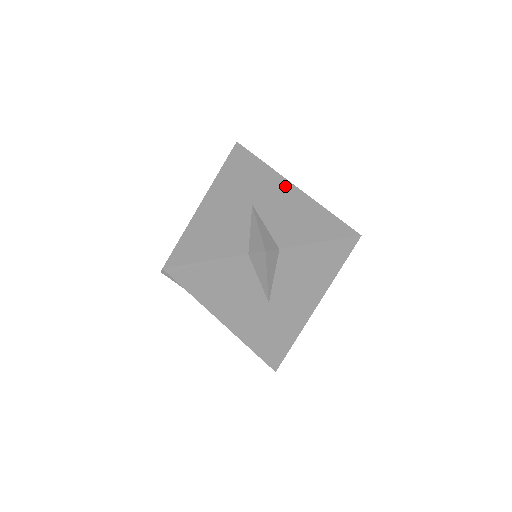
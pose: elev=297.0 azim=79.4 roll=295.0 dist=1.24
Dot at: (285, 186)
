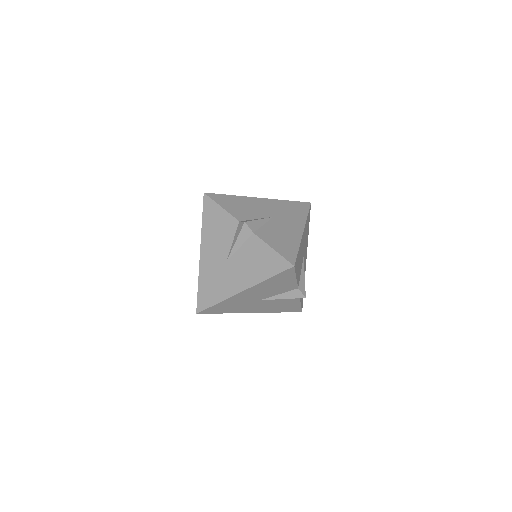
Dot at: (299, 228)
